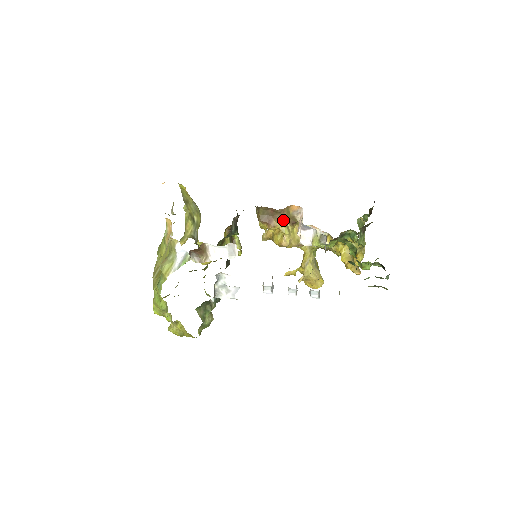
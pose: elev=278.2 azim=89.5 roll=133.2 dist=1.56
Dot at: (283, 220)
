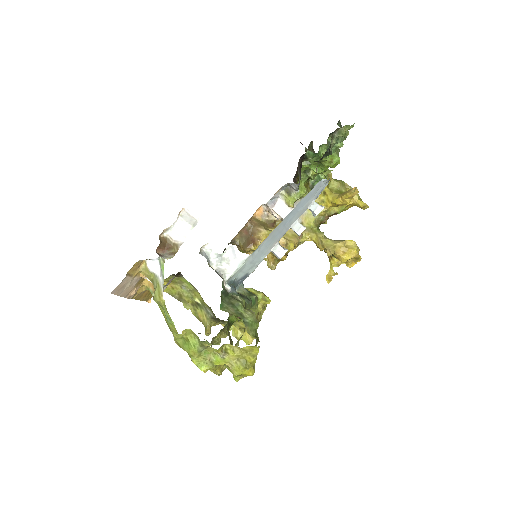
Dot at: (260, 228)
